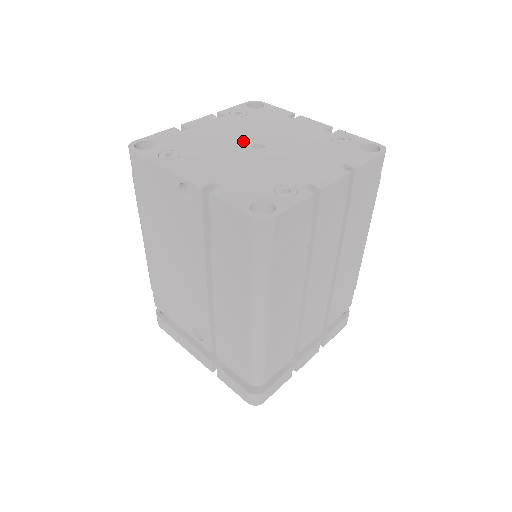
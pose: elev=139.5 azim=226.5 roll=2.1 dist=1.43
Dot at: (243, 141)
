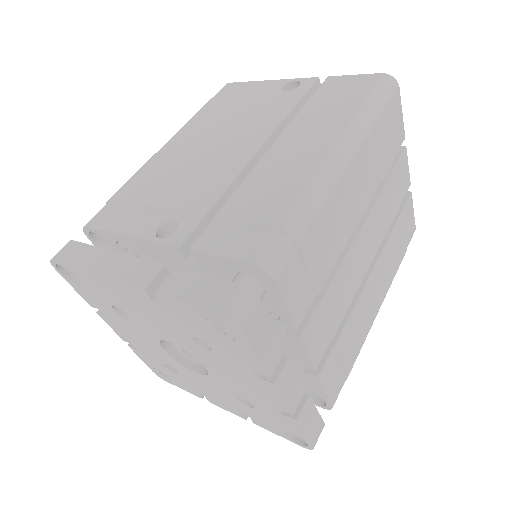
Dot at: occluded
